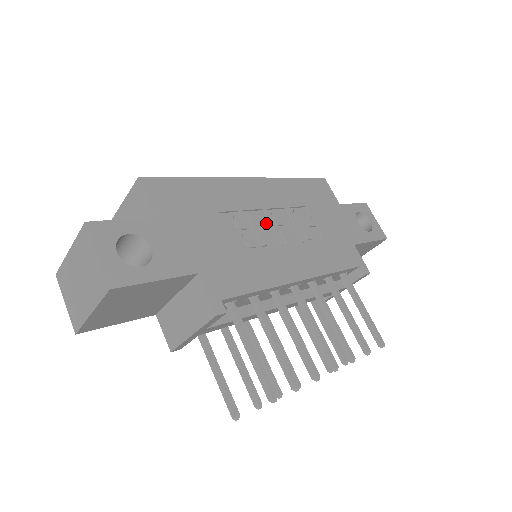
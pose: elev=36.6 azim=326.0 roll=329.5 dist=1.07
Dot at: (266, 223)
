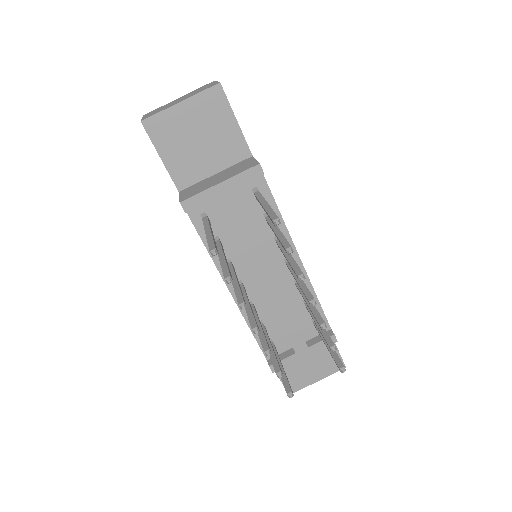
Dot at: occluded
